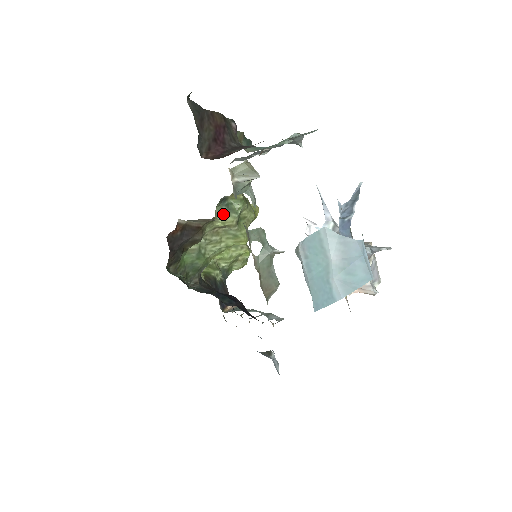
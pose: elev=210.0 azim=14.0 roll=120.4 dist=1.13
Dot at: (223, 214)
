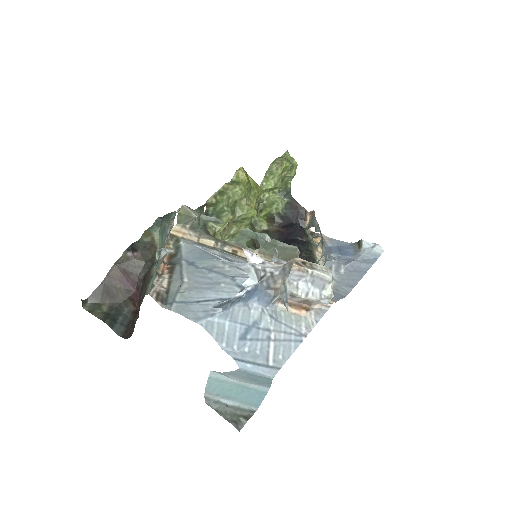
Dot at: occluded
